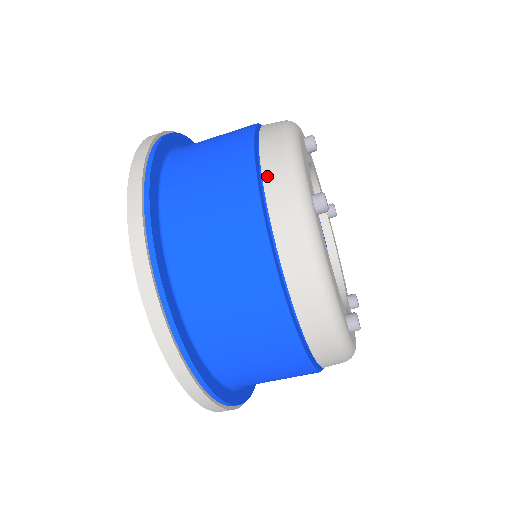
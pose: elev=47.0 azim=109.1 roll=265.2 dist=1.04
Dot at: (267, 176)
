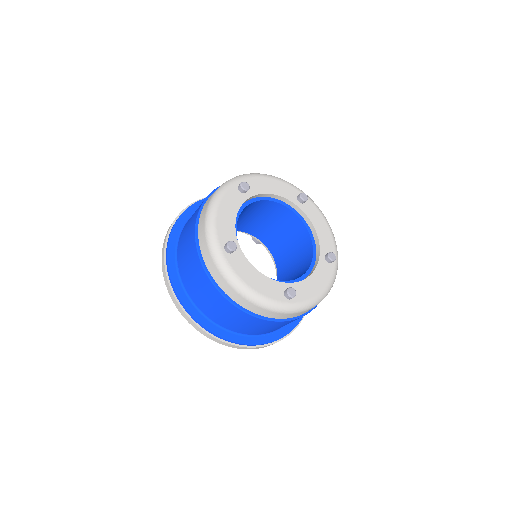
Dot at: (201, 245)
